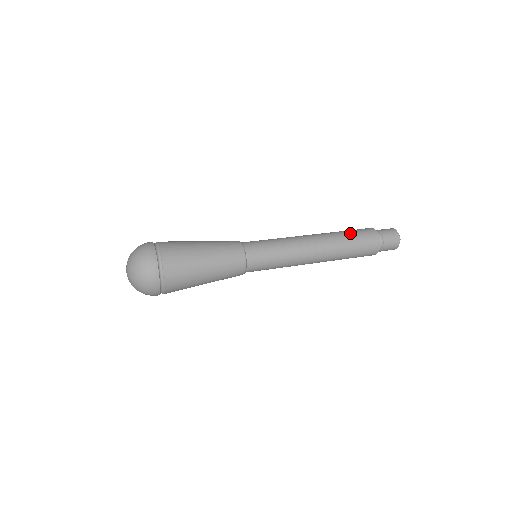
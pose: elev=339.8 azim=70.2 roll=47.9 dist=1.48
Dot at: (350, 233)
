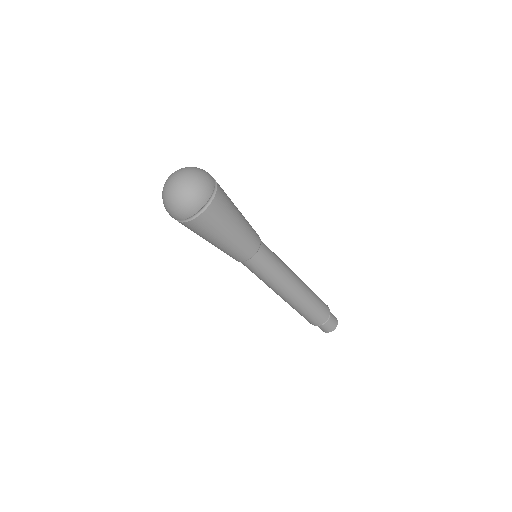
Dot at: occluded
